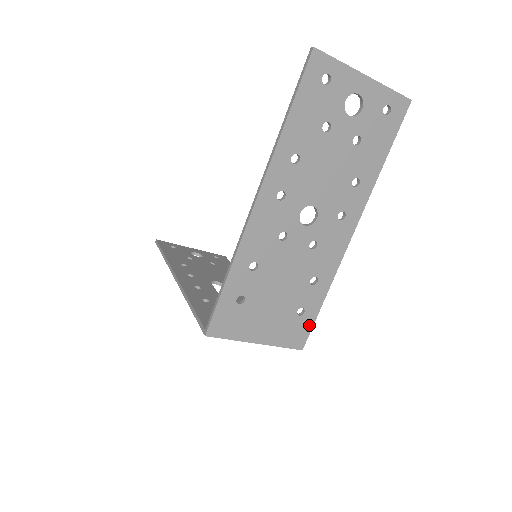
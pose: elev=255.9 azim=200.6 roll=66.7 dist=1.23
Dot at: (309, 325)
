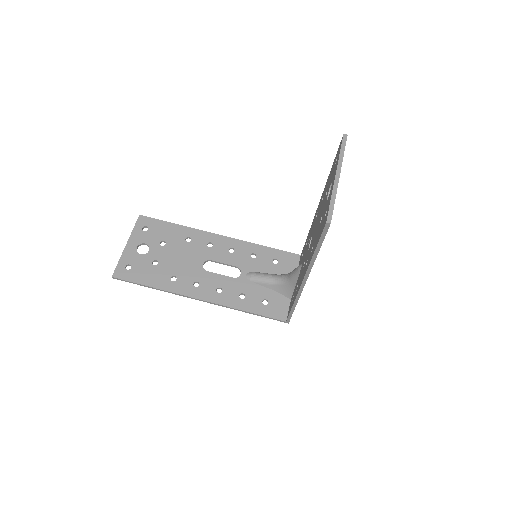
Dot at: occluded
